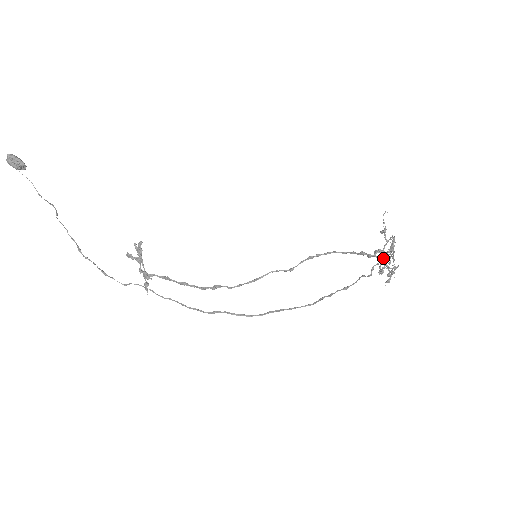
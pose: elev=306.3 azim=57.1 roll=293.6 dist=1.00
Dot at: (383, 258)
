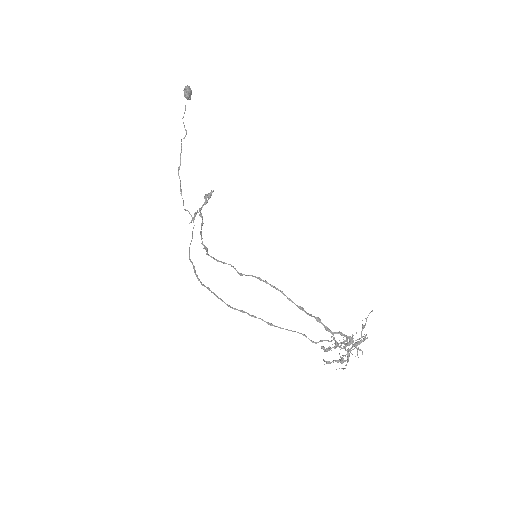
Dot at: (334, 339)
